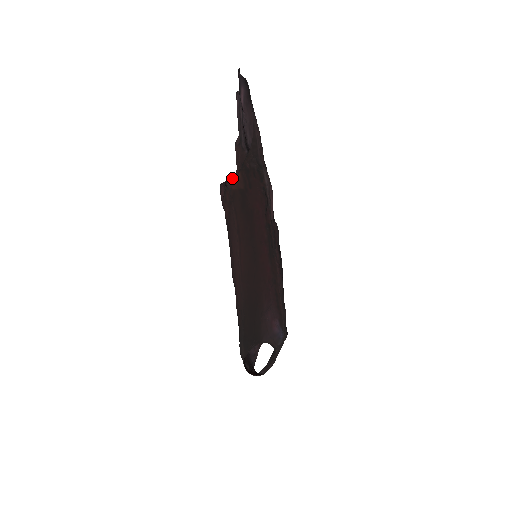
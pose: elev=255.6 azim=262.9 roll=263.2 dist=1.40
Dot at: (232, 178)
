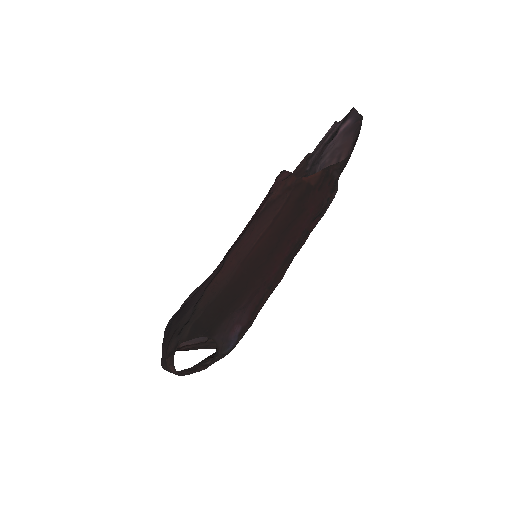
Dot at: occluded
